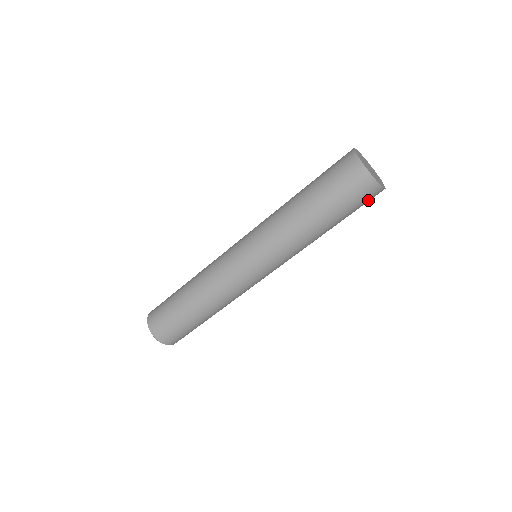
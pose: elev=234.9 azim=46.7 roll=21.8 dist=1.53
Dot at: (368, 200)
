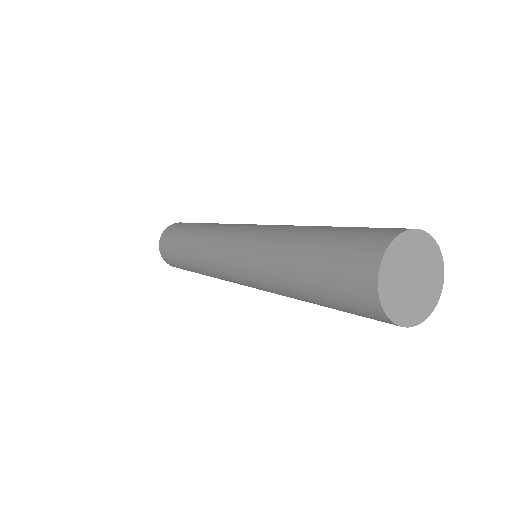
Dot at: occluded
